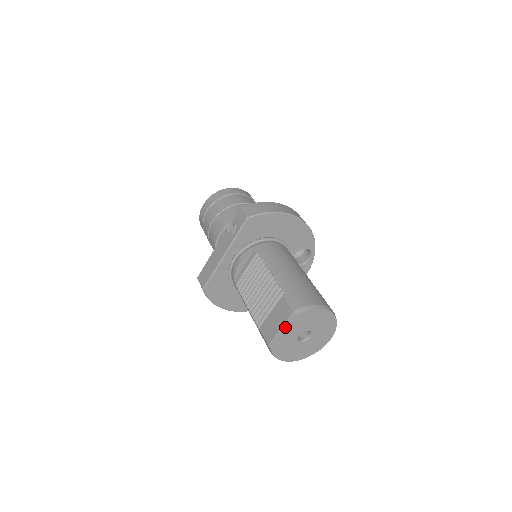
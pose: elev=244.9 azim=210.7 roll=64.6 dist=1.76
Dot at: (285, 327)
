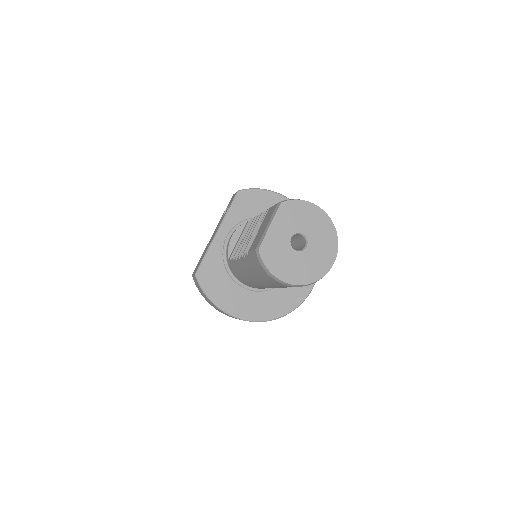
Dot at: (271, 220)
